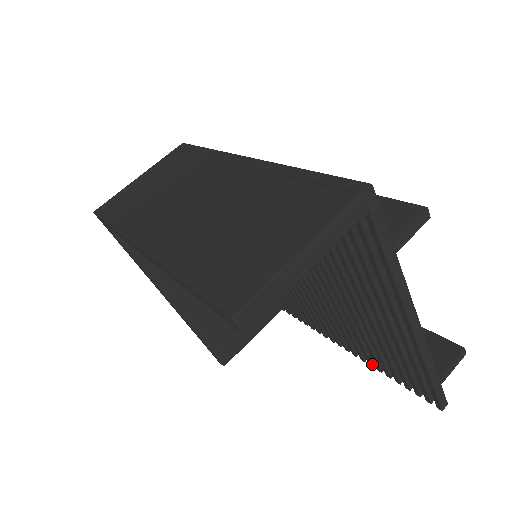
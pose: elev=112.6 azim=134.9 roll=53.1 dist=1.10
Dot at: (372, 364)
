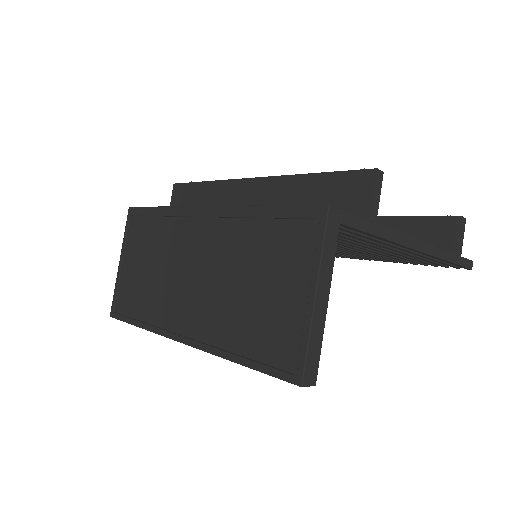
Dot at: (396, 262)
